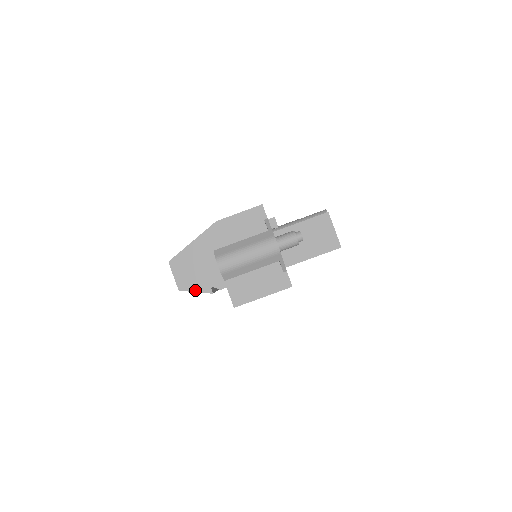
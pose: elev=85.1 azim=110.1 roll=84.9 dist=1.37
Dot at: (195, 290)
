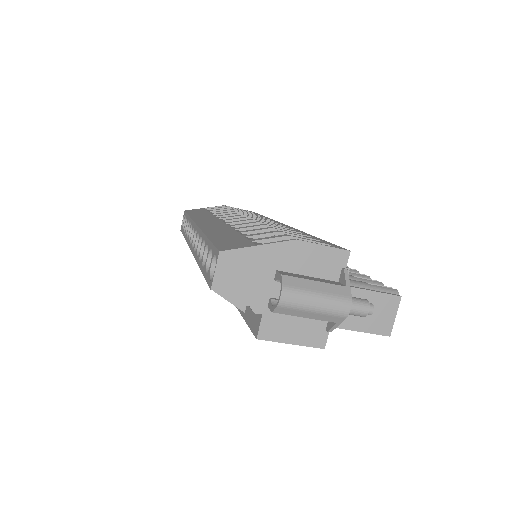
Dot at: (229, 298)
